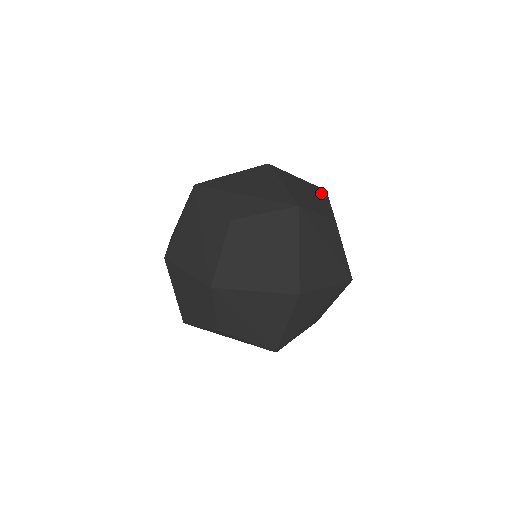
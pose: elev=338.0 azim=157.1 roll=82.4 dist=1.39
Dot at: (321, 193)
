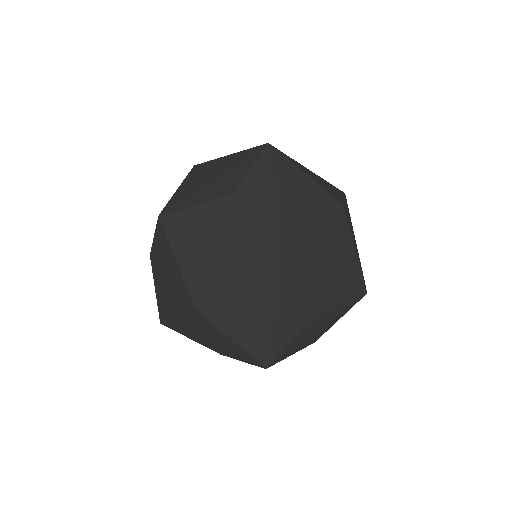
Dot at: (244, 158)
